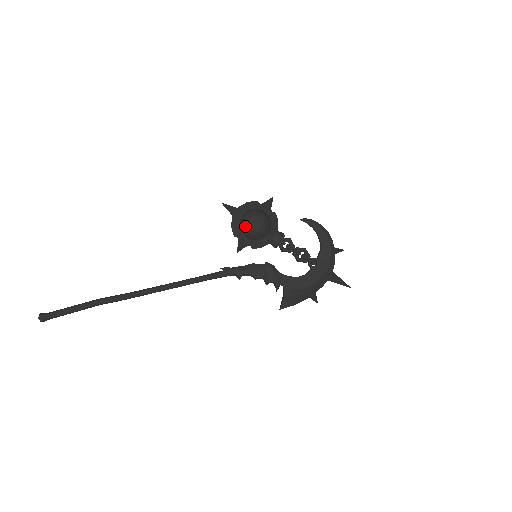
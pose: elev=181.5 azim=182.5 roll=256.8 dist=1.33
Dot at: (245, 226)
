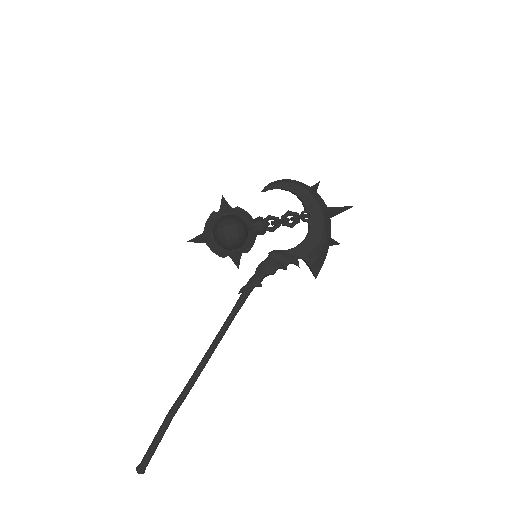
Dot at: (225, 242)
